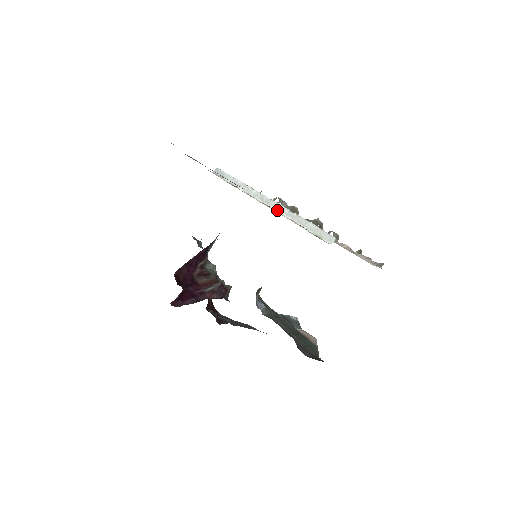
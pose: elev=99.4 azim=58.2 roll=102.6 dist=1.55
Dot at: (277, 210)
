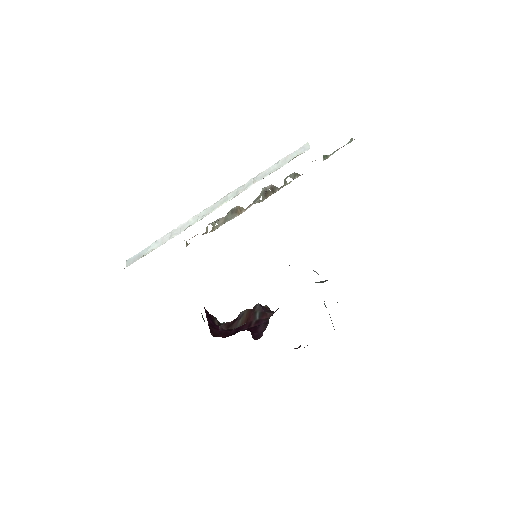
Dot at: (232, 198)
